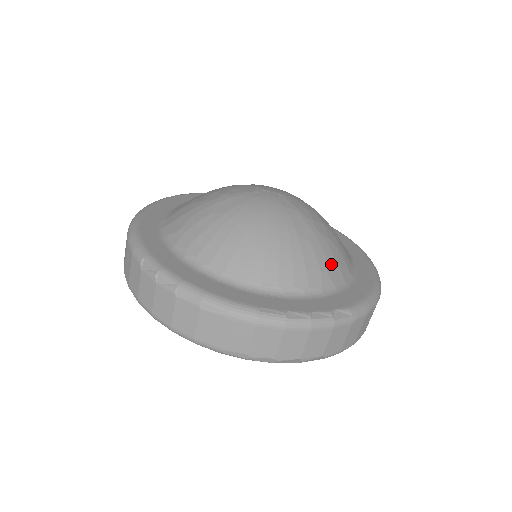
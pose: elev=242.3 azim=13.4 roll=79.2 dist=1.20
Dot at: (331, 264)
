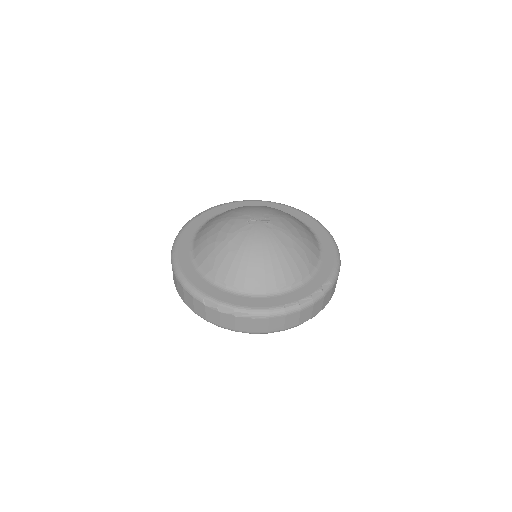
Dot at: (309, 254)
